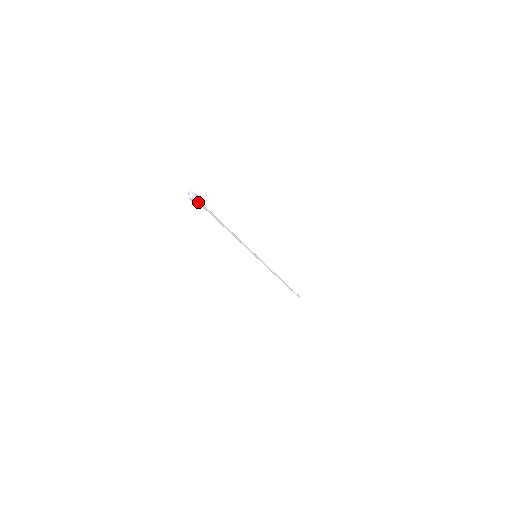
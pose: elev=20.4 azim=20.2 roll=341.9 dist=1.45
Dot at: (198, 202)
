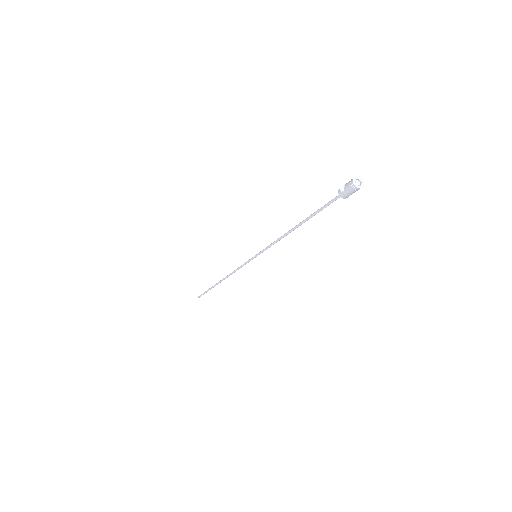
Dot at: (348, 194)
